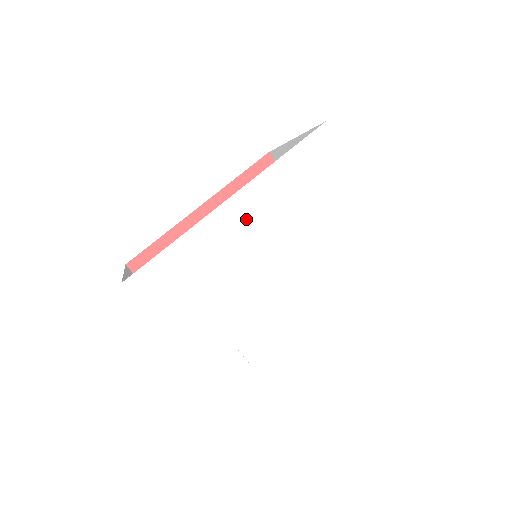
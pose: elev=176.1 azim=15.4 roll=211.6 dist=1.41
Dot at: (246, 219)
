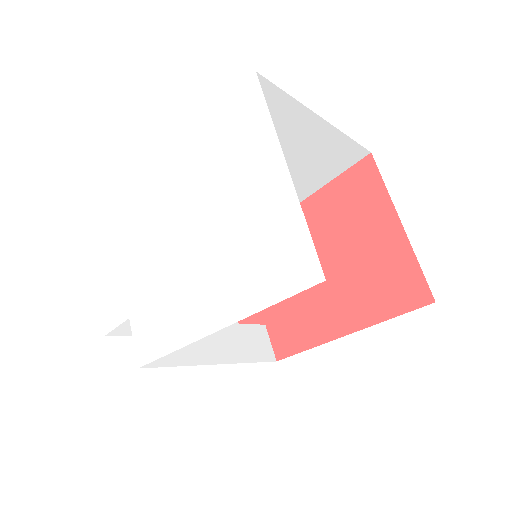
Dot at: (166, 187)
